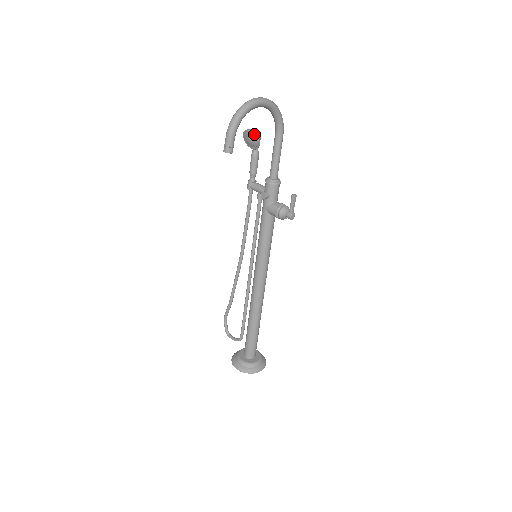
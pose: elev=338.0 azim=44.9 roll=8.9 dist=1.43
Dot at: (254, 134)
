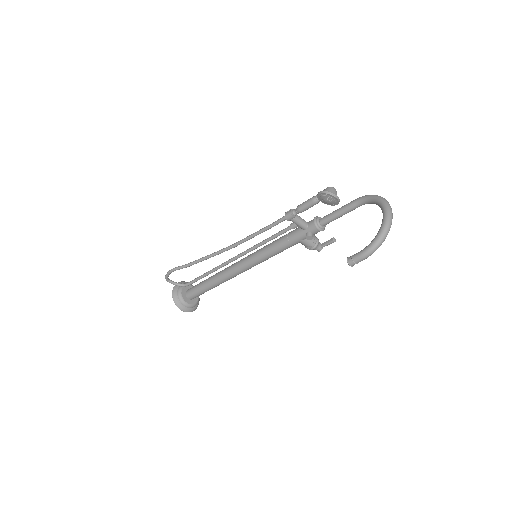
Dot at: occluded
